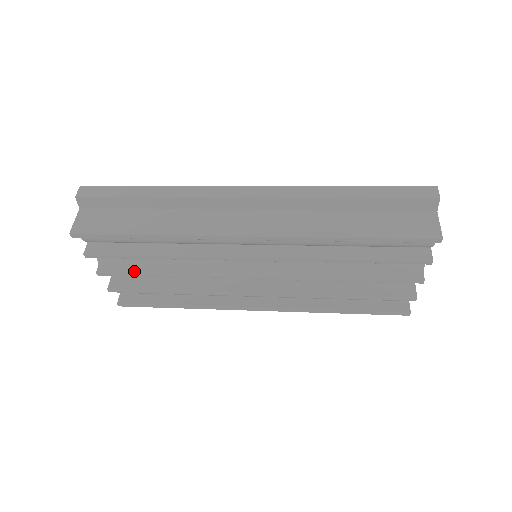
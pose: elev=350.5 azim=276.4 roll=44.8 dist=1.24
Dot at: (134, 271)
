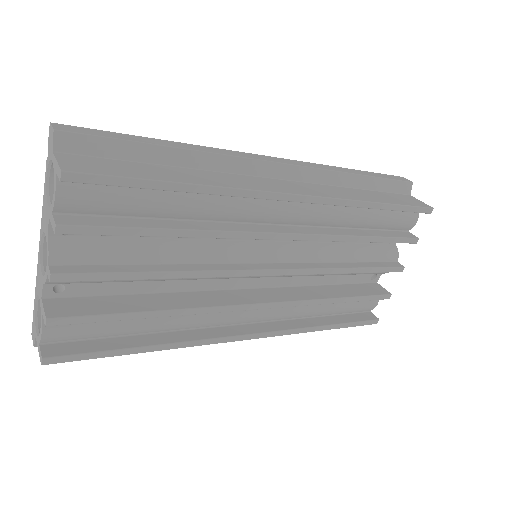
Dot at: (117, 270)
